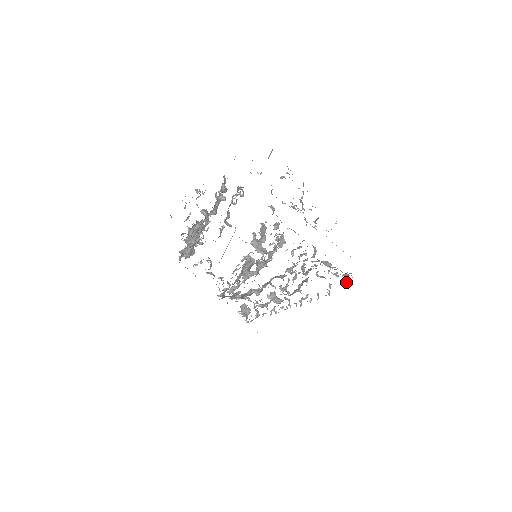
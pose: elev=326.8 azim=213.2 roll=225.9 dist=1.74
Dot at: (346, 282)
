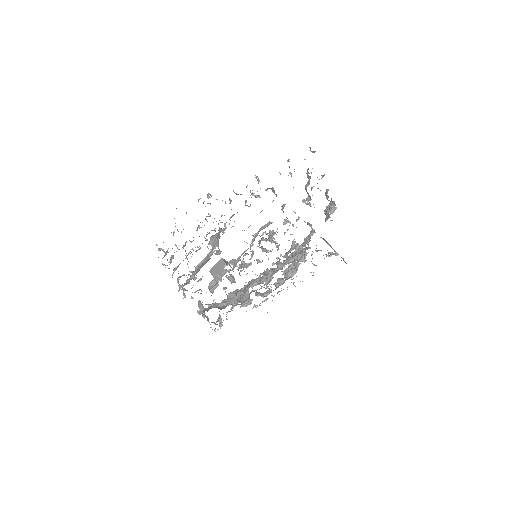
Dot at: occluded
